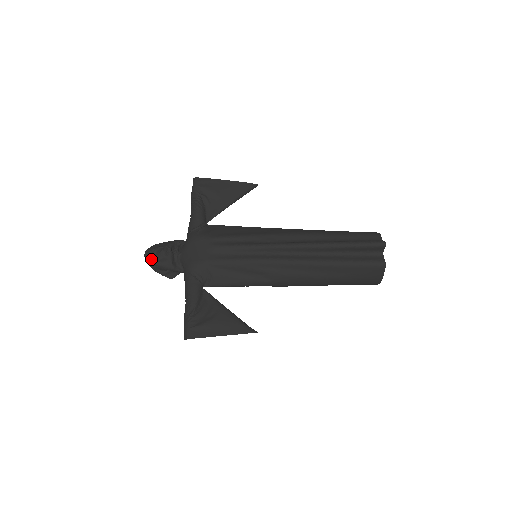
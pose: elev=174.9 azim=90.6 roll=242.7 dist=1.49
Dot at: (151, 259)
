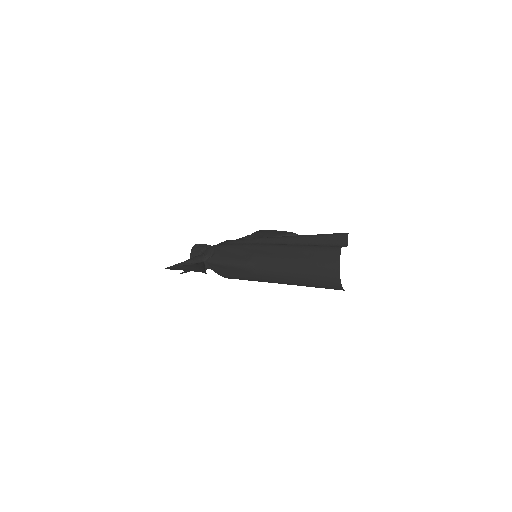
Dot at: (192, 249)
